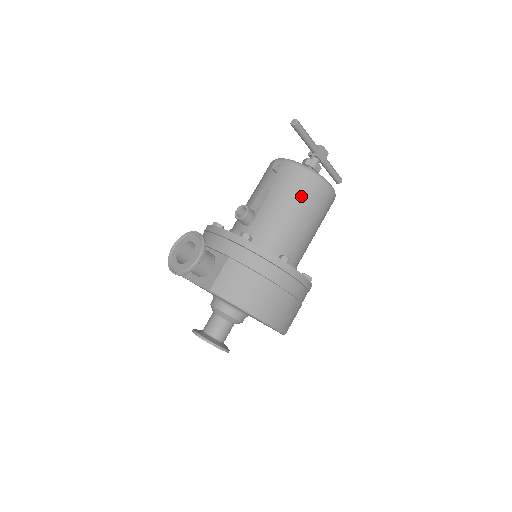
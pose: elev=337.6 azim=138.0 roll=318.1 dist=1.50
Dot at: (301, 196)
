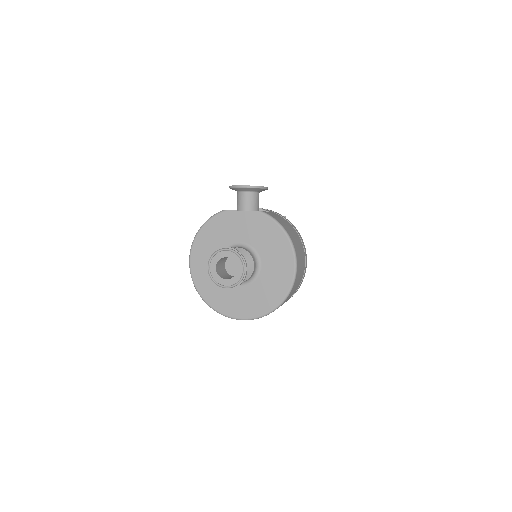
Dot at: occluded
